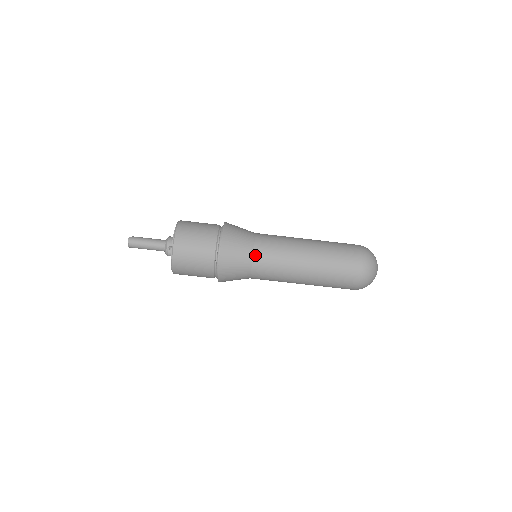
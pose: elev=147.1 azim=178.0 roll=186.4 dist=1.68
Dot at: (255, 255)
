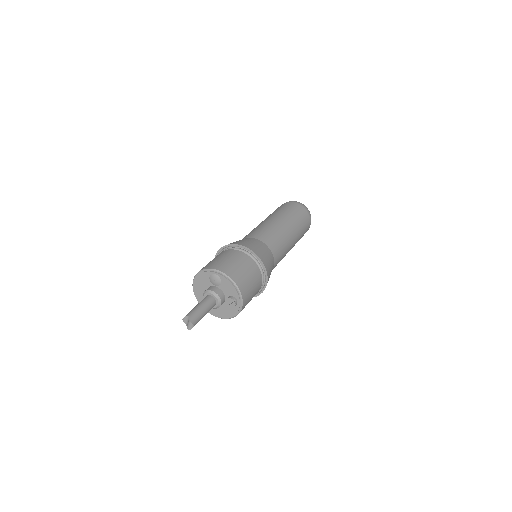
Dot at: (274, 256)
